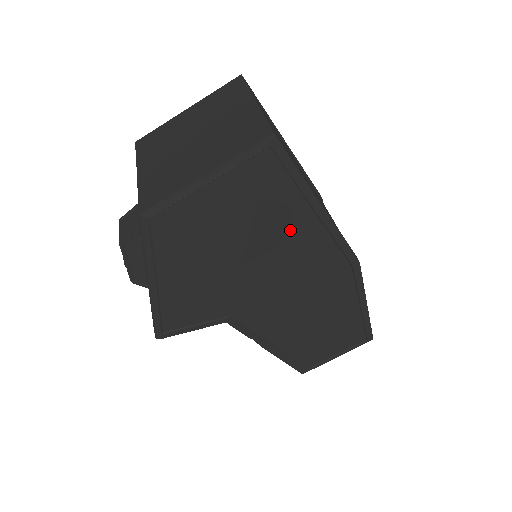
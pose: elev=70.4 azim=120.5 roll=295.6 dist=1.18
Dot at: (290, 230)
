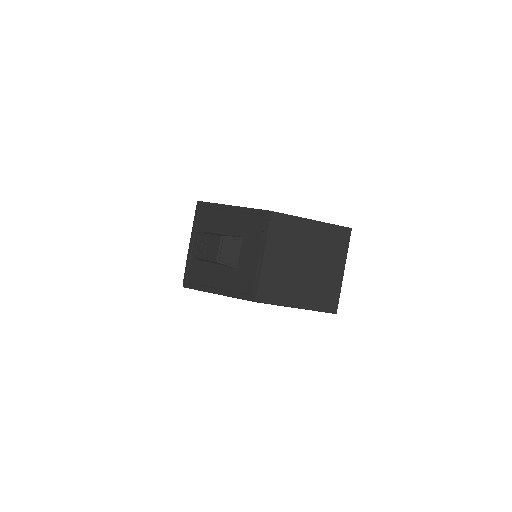
Dot at: occluded
